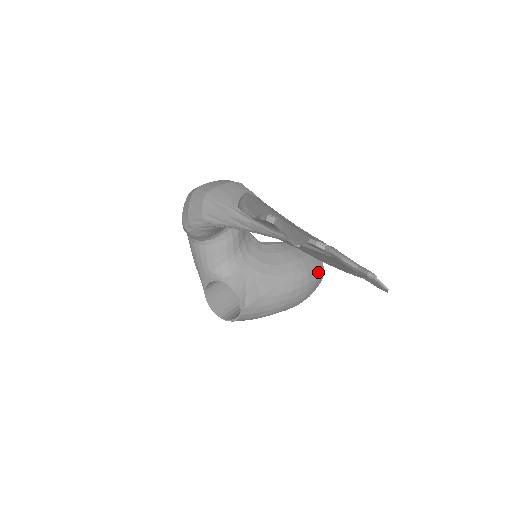
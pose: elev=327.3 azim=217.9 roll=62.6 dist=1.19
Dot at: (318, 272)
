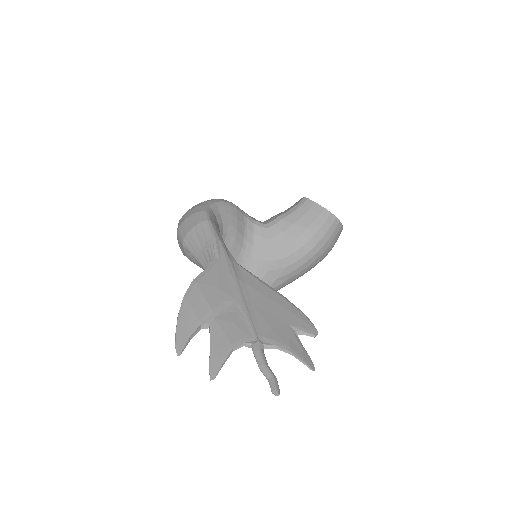
Dot at: (332, 230)
